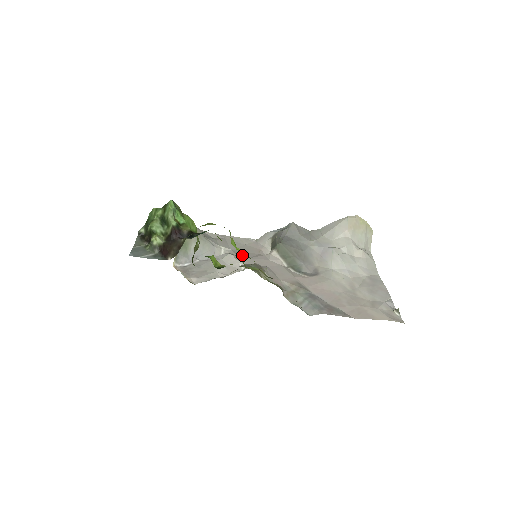
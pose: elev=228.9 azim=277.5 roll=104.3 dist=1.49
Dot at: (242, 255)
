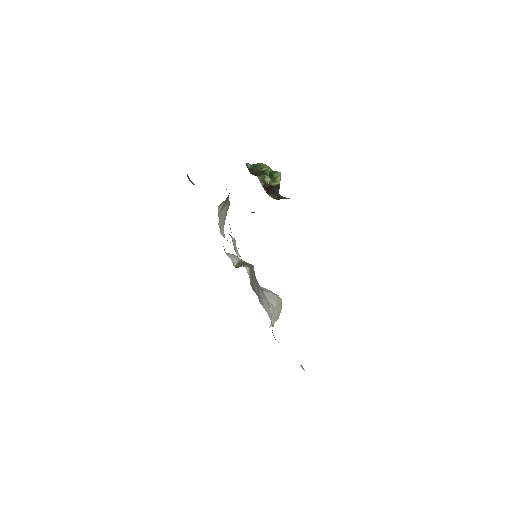
Dot at: occluded
